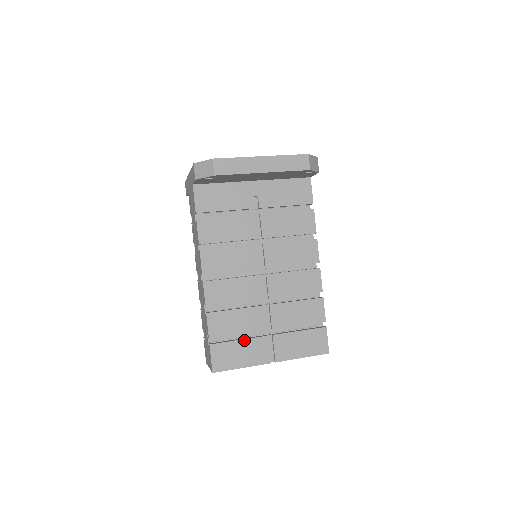
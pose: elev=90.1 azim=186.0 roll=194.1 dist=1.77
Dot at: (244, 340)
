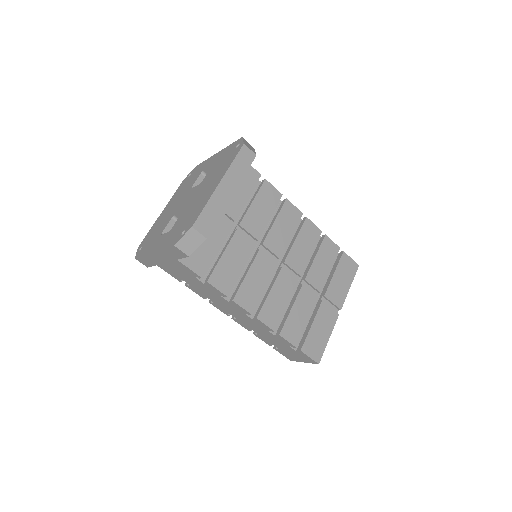
Dot at: (314, 321)
